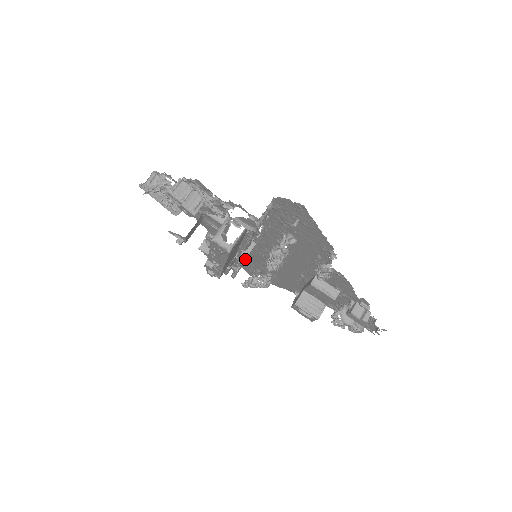
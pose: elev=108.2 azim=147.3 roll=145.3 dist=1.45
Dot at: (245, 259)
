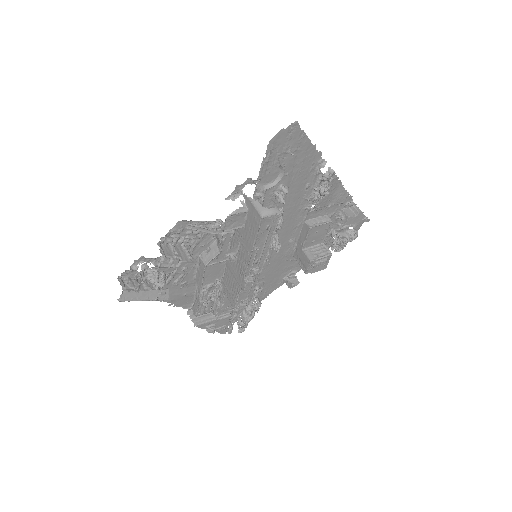
Dot at: occluded
